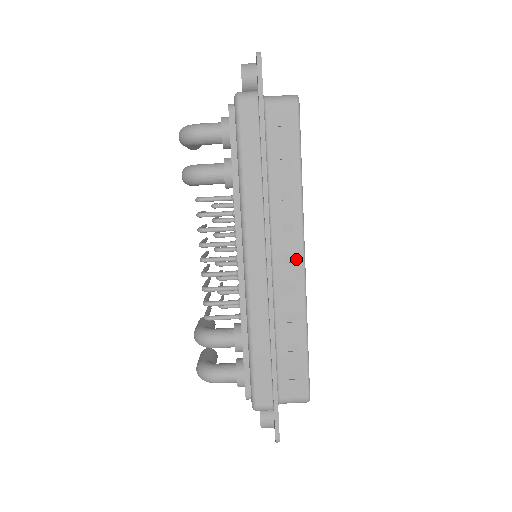
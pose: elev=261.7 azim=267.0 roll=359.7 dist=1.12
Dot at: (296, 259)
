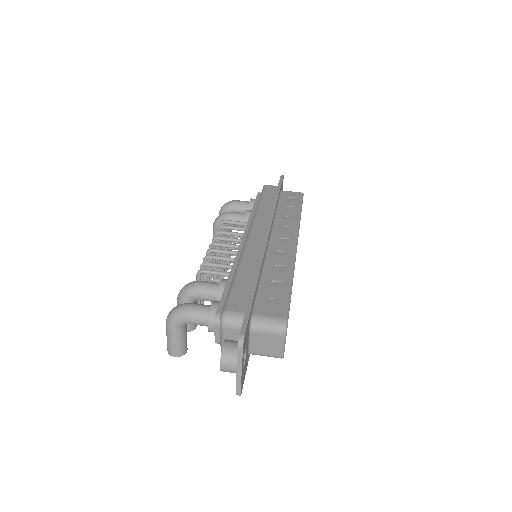
Dot at: (290, 241)
